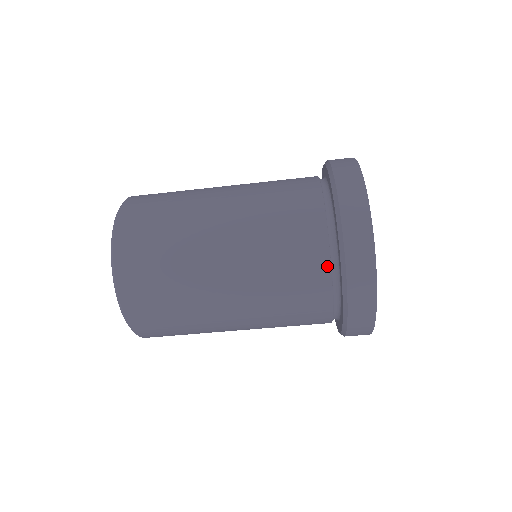
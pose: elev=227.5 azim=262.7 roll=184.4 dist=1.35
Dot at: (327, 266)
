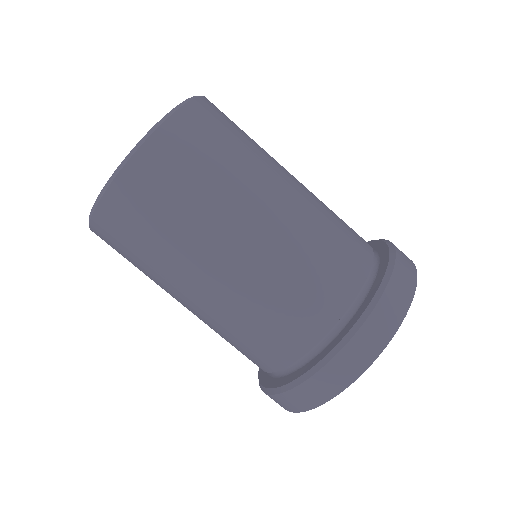
Dot at: (331, 322)
